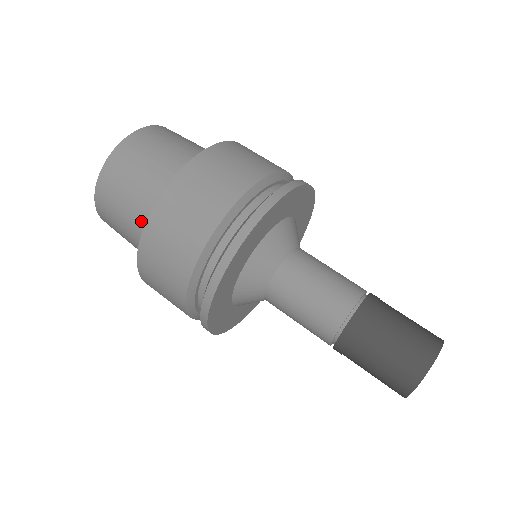
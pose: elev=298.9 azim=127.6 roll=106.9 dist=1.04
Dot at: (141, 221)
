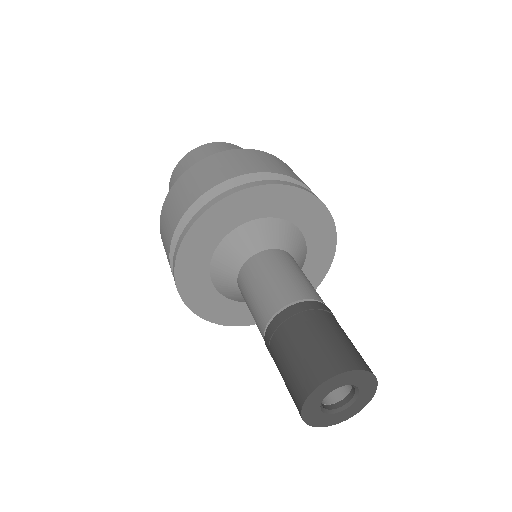
Dot at: occluded
